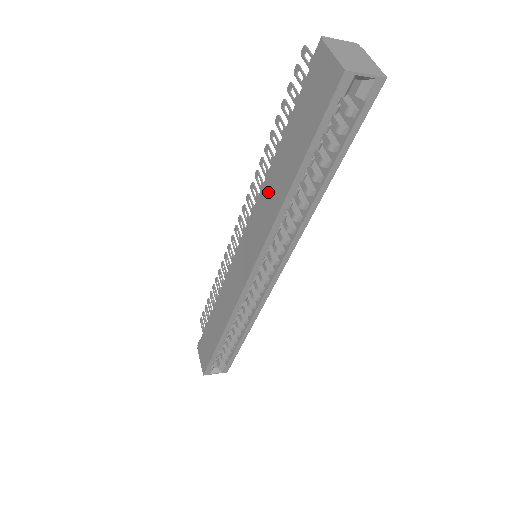
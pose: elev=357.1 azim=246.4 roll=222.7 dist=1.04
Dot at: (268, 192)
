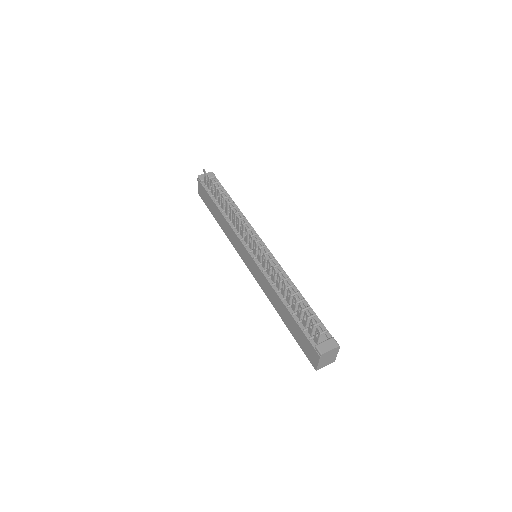
Dot at: (273, 295)
